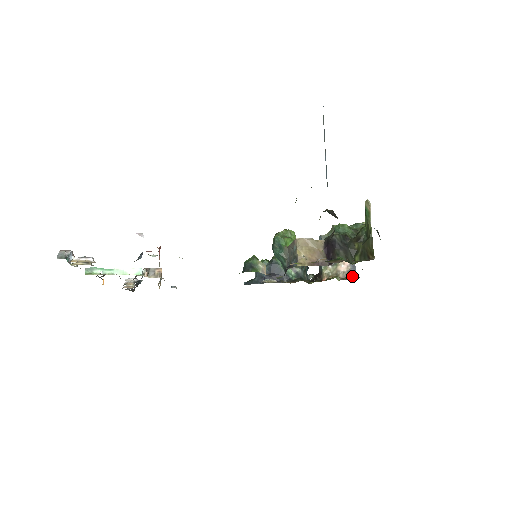
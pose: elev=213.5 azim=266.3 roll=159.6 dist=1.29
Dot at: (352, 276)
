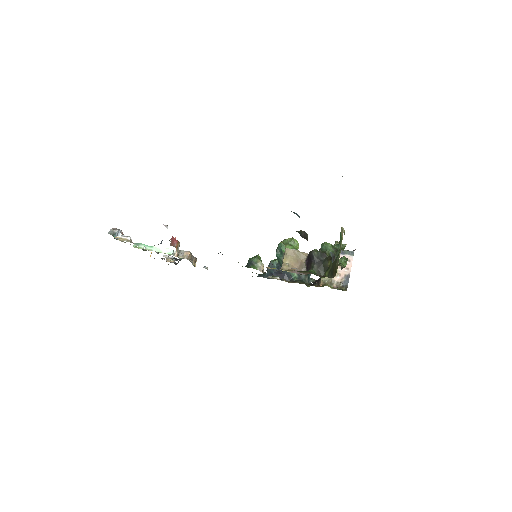
Dot at: (344, 287)
